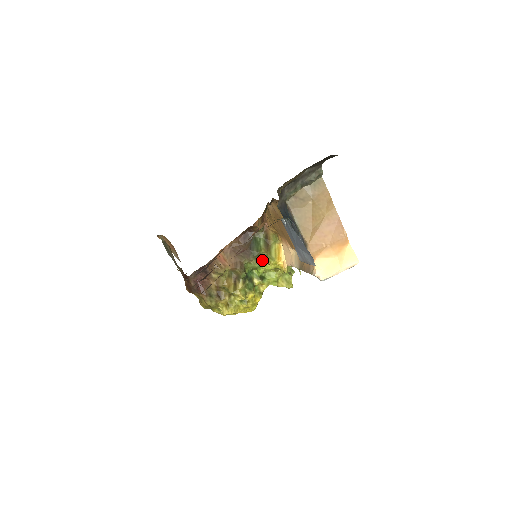
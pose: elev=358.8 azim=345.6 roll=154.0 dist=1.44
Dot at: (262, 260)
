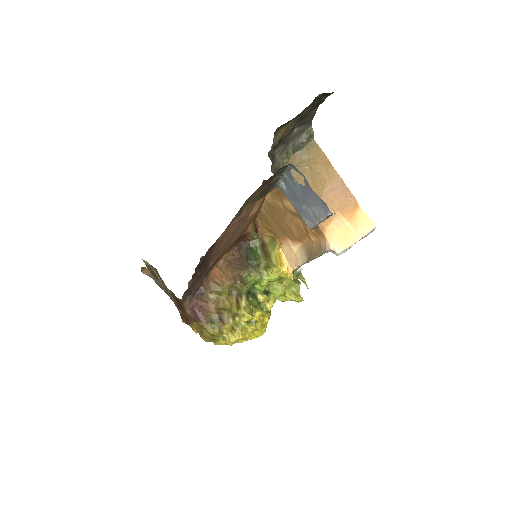
Dot at: (263, 270)
